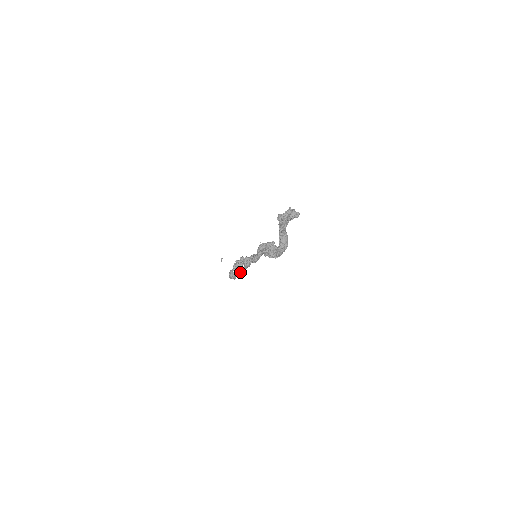
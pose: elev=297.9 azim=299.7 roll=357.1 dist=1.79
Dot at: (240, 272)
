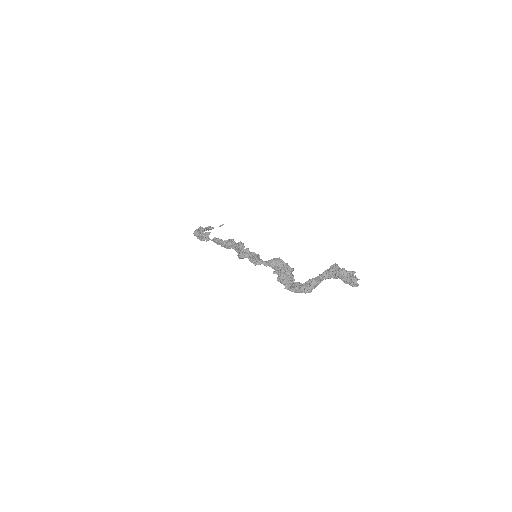
Dot at: occluded
